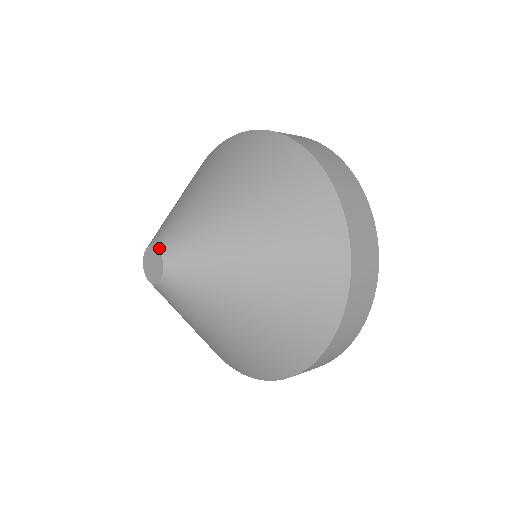
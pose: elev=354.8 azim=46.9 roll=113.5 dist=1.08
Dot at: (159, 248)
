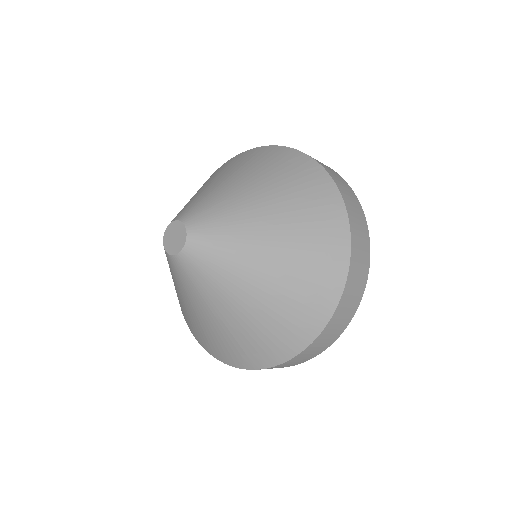
Dot at: (186, 227)
